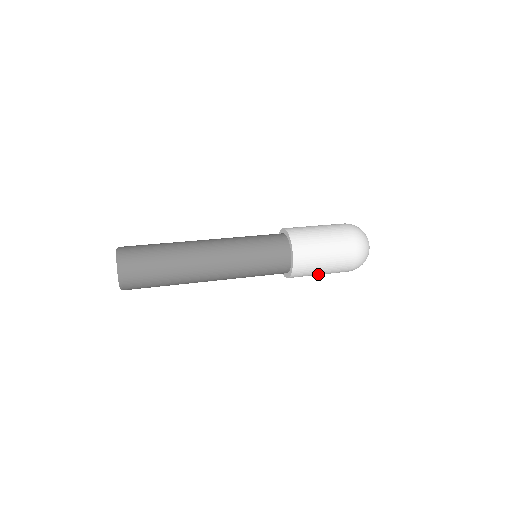
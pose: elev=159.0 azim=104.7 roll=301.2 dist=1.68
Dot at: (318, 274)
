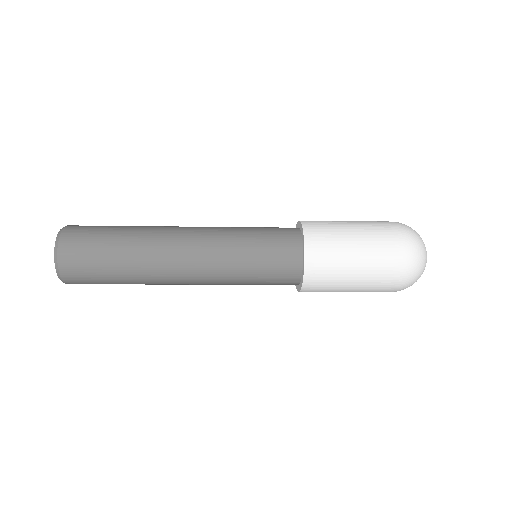
Dot at: (351, 264)
